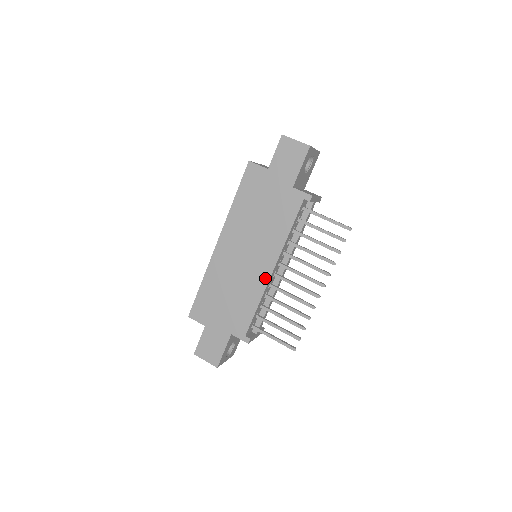
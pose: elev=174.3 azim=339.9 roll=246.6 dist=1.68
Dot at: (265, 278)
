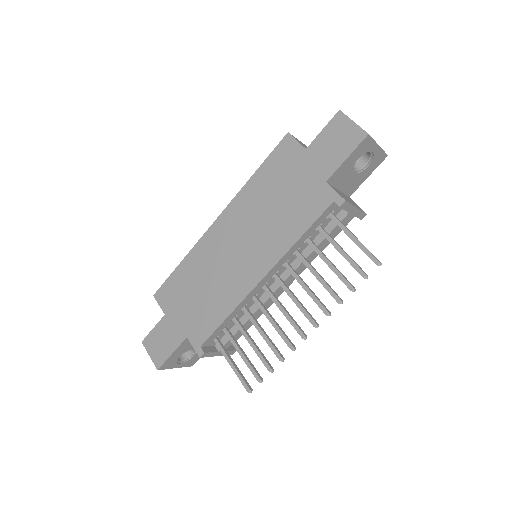
Dot at: (249, 285)
